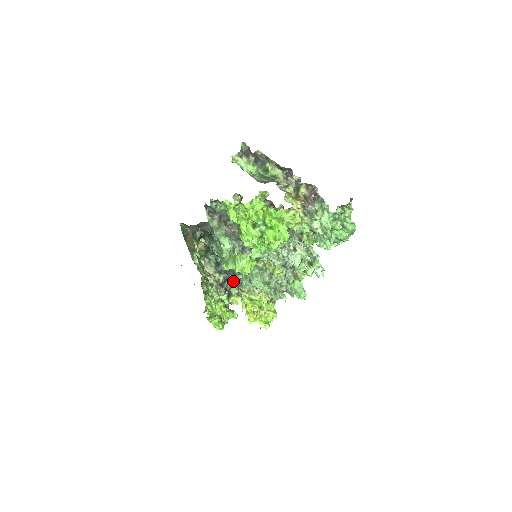
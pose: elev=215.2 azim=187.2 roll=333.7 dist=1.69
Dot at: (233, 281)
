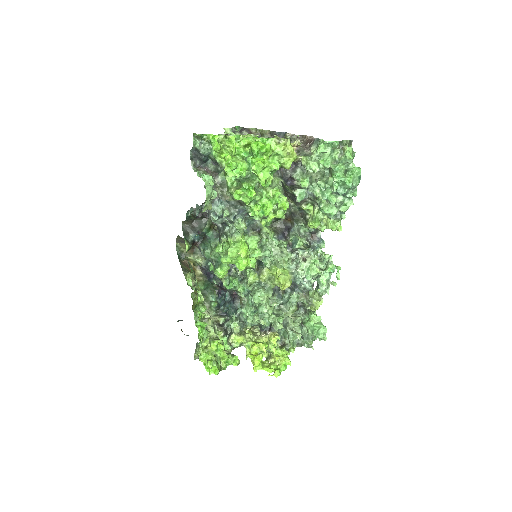
Dot at: (234, 315)
